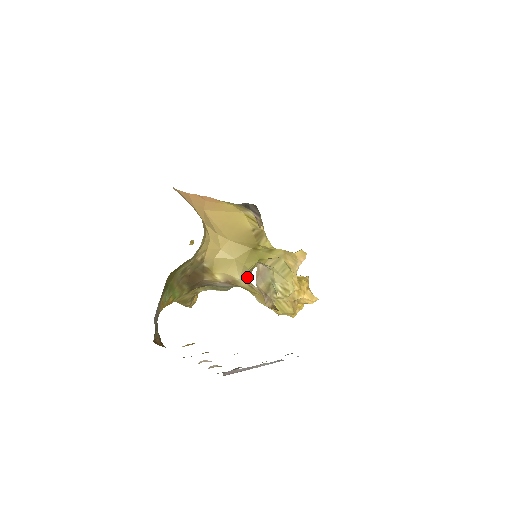
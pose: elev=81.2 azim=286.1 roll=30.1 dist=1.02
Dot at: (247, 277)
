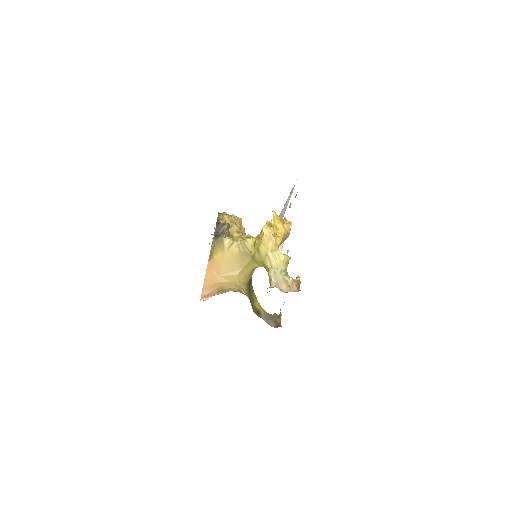
Dot at: occluded
